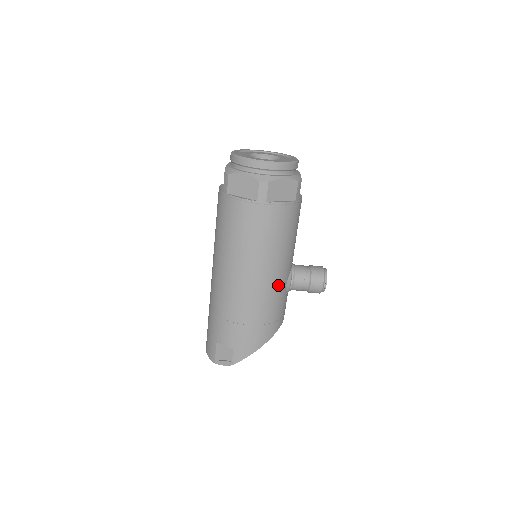
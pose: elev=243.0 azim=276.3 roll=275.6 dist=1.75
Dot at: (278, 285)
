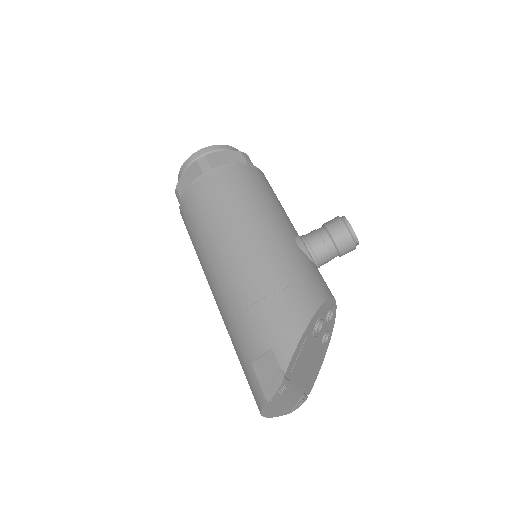
Dot at: (280, 240)
